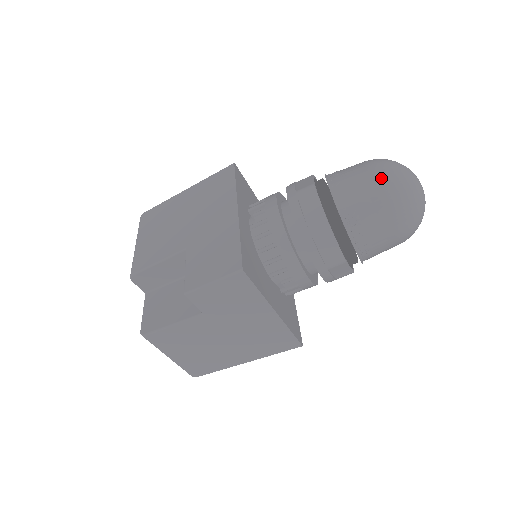
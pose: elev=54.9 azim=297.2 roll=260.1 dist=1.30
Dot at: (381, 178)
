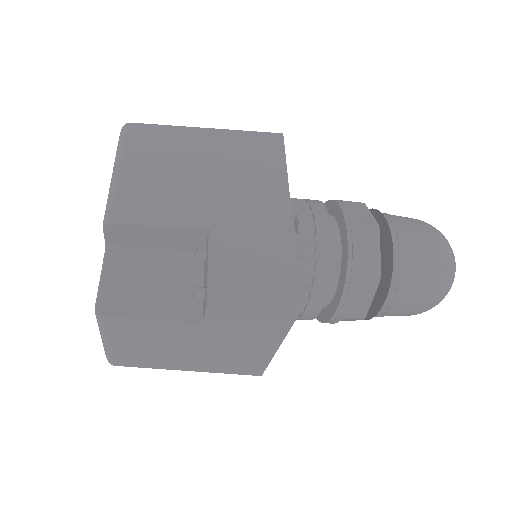
Dot at: (441, 256)
